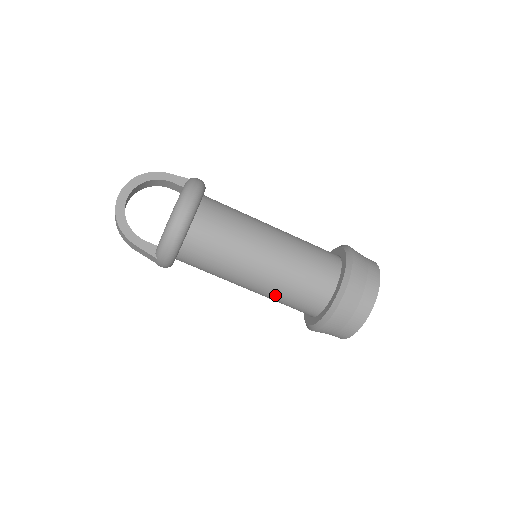
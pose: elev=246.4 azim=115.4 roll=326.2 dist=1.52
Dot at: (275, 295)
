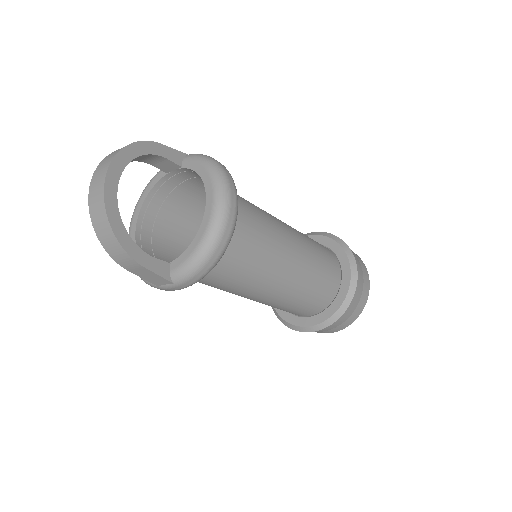
Dot at: (284, 303)
